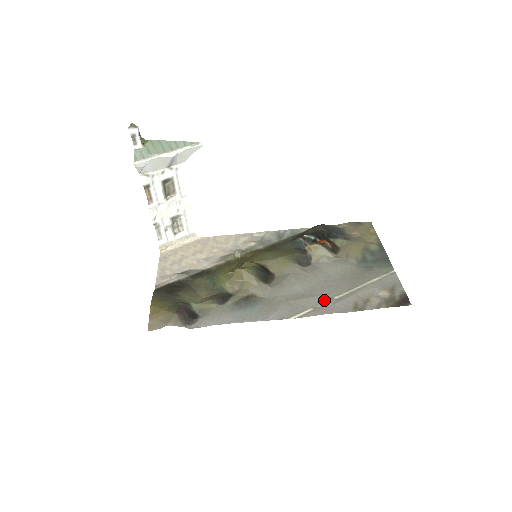
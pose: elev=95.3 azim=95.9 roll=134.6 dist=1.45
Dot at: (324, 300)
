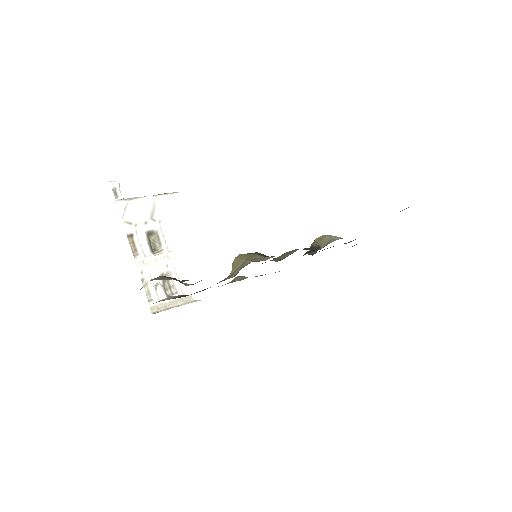
Dot at: occluded
